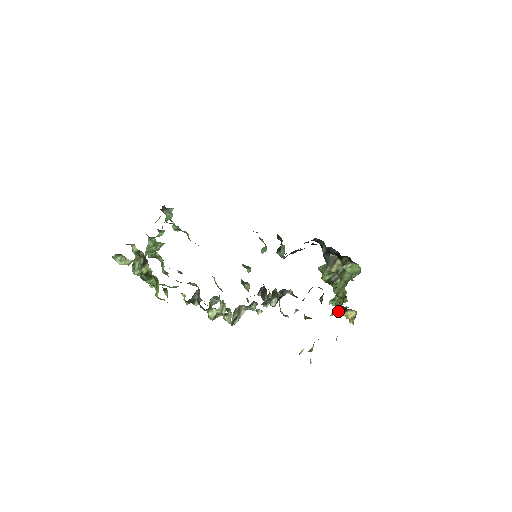
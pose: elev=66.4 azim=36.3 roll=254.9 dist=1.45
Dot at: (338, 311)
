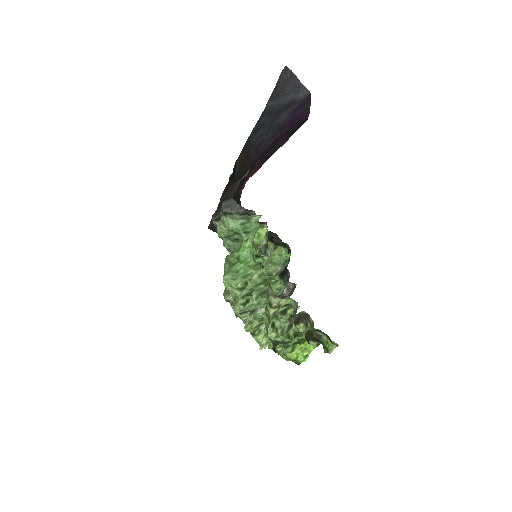
Dot at: occluded
